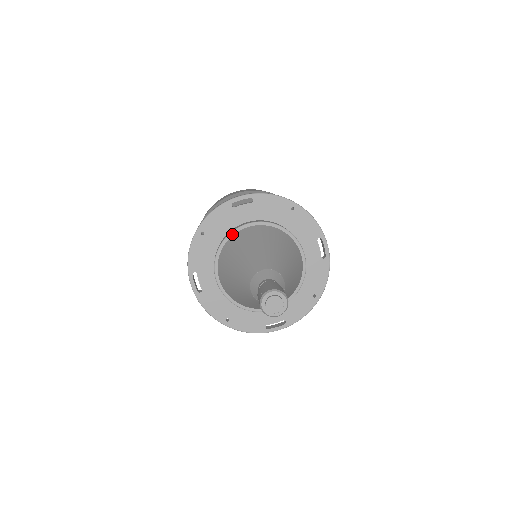
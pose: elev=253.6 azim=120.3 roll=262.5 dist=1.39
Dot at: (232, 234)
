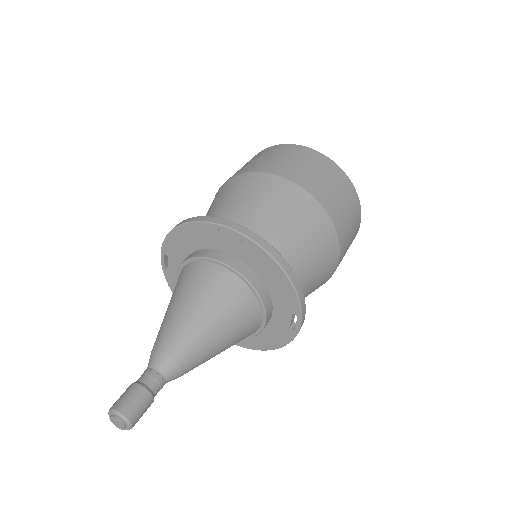
Dot at: (202, 259)
